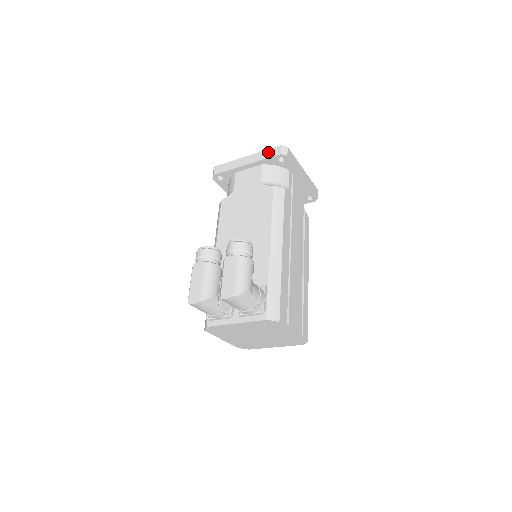
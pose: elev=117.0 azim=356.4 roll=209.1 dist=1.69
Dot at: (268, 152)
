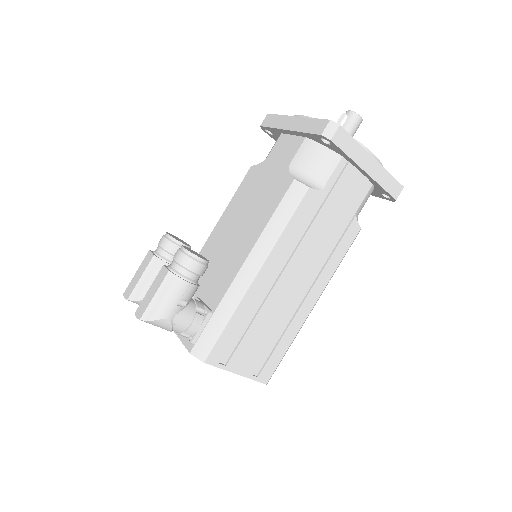
Dot at: (314, 123)
